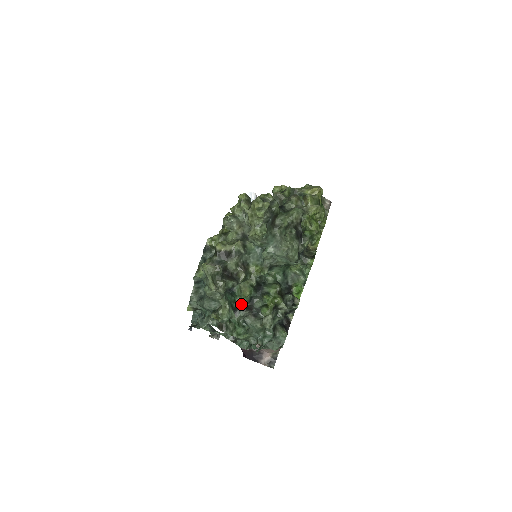
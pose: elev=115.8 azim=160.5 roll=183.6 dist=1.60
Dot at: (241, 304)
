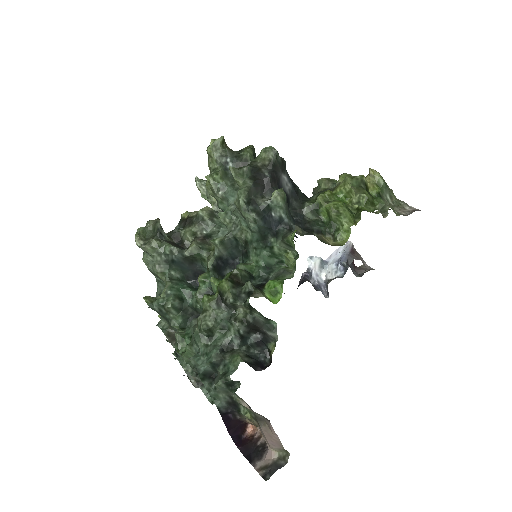
Dot at: (198, 302)
